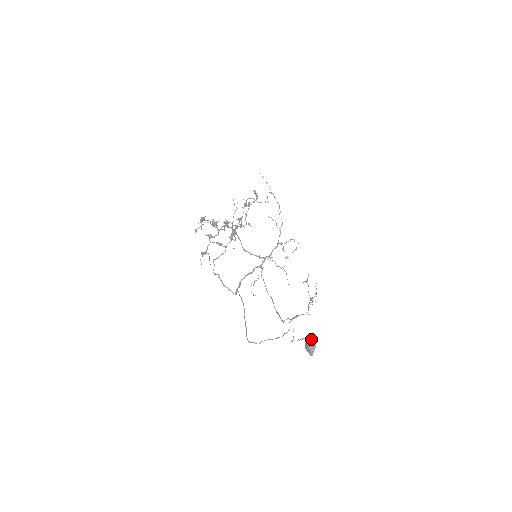
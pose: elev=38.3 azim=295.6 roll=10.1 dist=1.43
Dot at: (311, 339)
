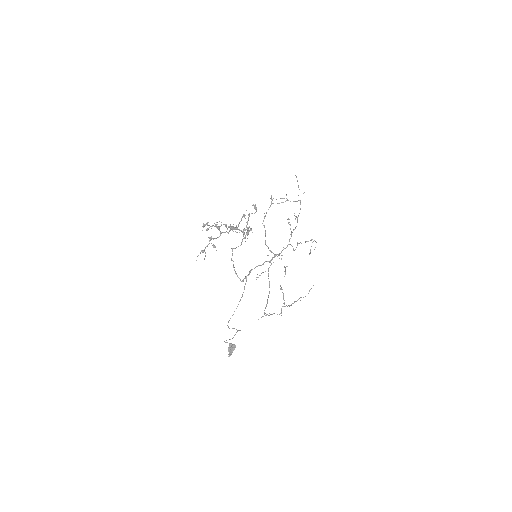
Dot at: (232, 345)
